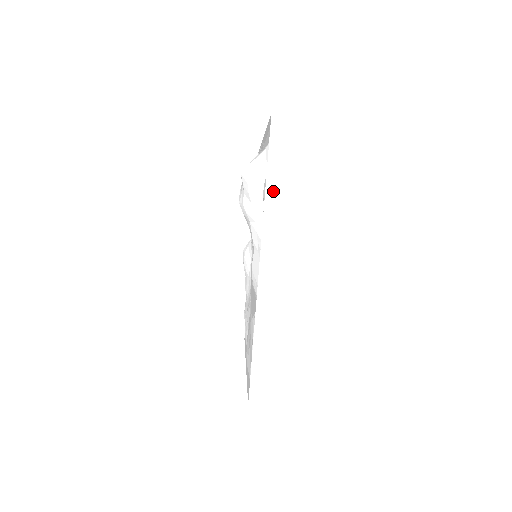
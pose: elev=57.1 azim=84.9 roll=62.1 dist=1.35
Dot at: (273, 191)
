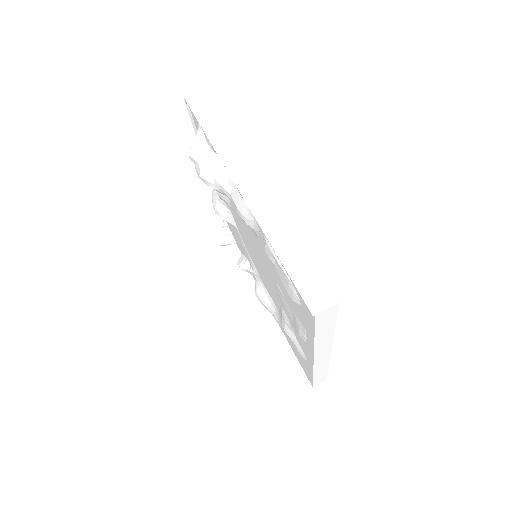
Dot at: (214, 135)
